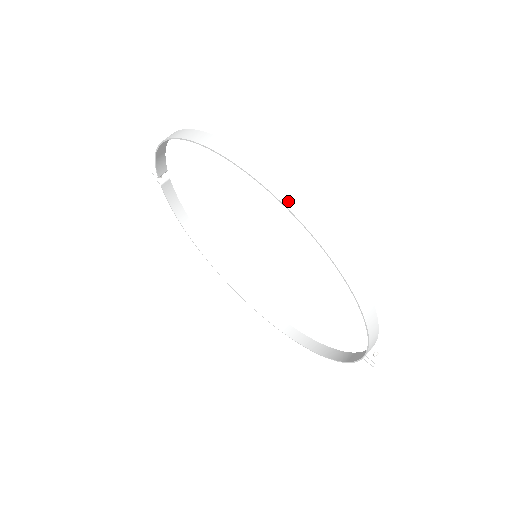
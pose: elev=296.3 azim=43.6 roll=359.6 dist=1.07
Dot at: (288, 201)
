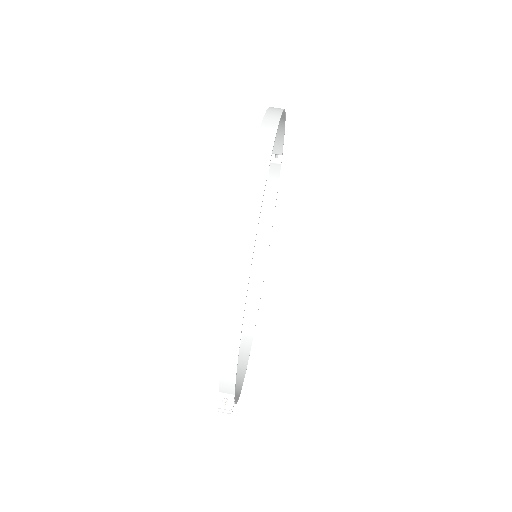
Dot at: (252, 186)
